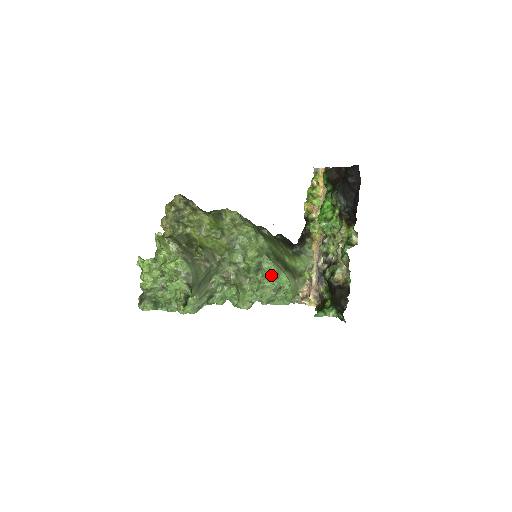
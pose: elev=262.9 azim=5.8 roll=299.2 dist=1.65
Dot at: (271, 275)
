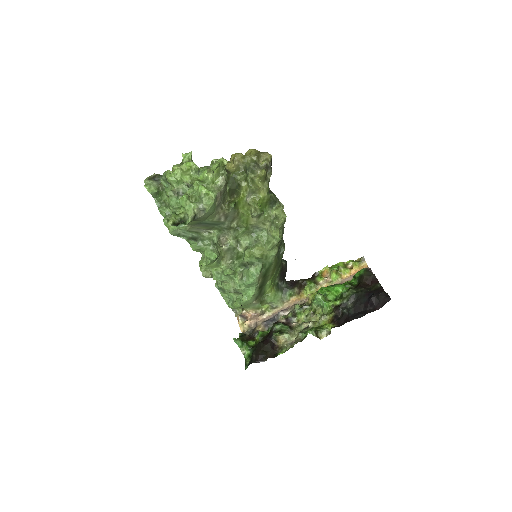
Dot at: (247, 279)
